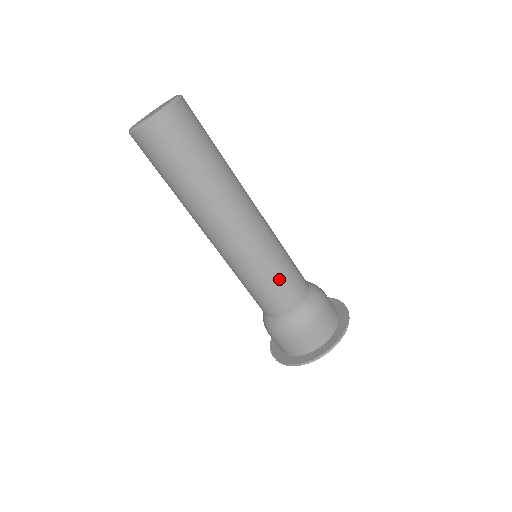
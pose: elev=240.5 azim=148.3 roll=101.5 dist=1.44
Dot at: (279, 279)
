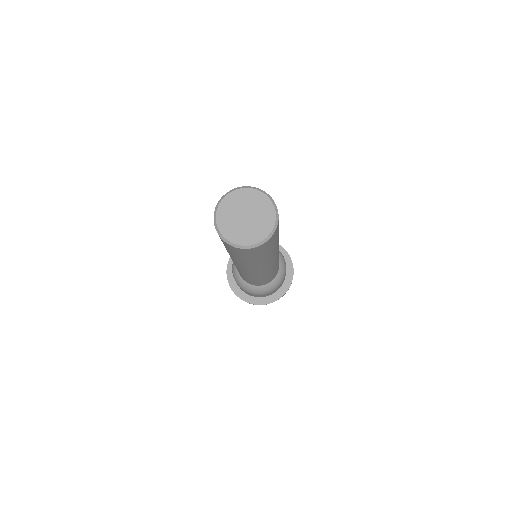
Dot at: (246, 278)
